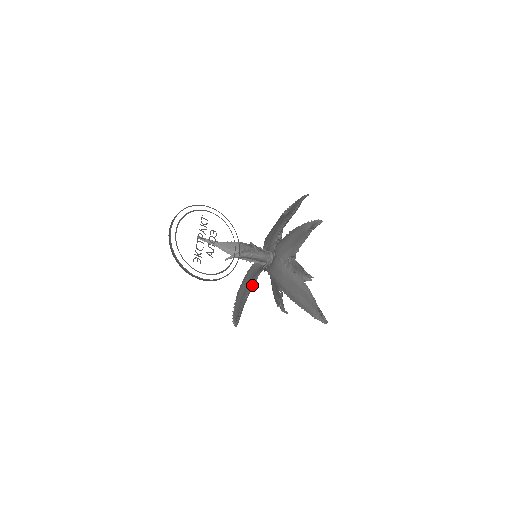
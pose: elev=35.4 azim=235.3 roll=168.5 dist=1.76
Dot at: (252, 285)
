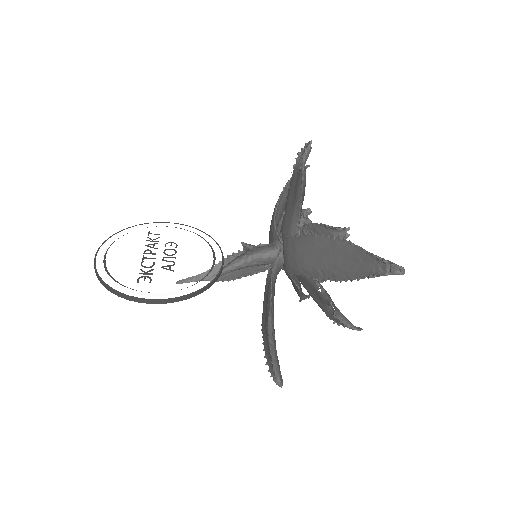
Dot at: (269, 300)
